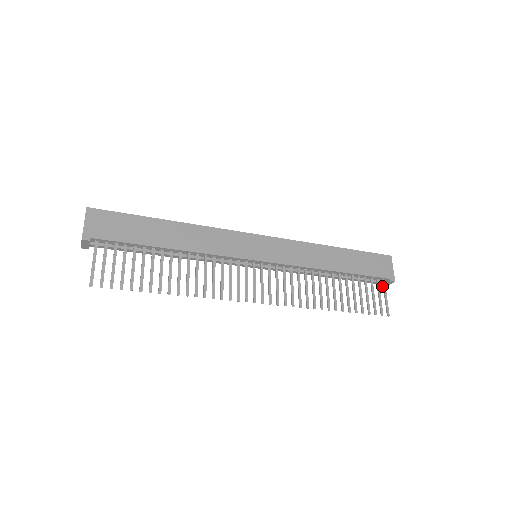
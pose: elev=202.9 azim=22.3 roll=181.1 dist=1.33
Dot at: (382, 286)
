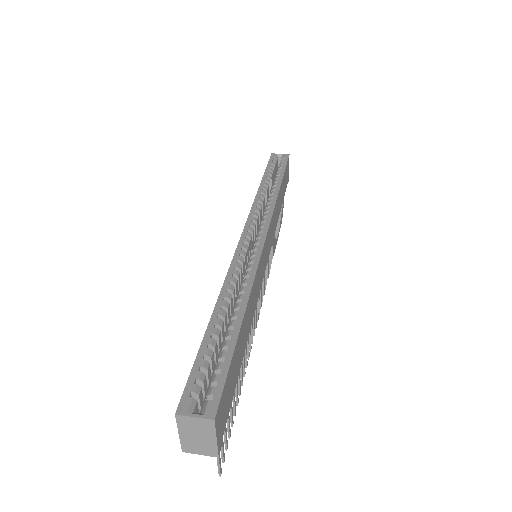
Dot at: occluded
